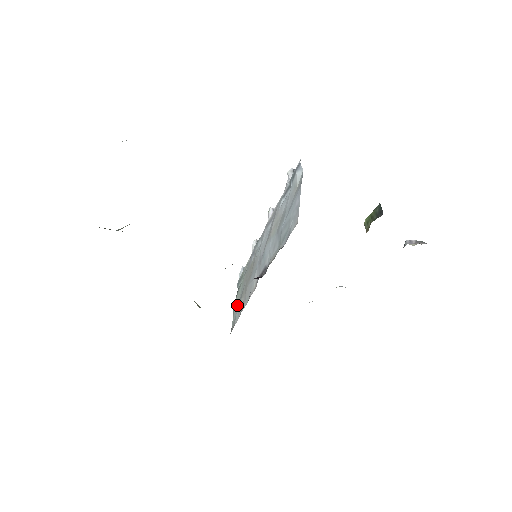
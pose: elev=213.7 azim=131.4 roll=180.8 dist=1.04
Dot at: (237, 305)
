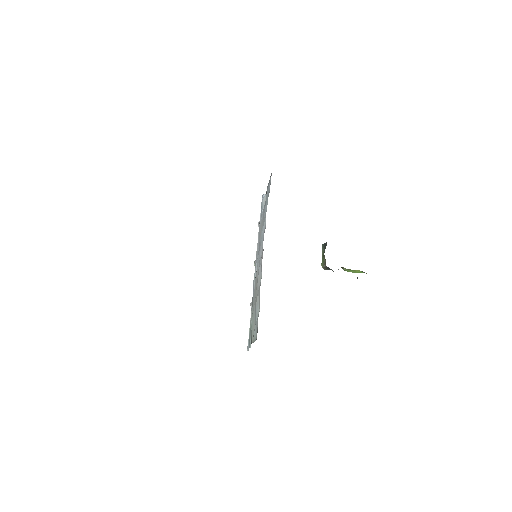
Dot at: (254, 328)
